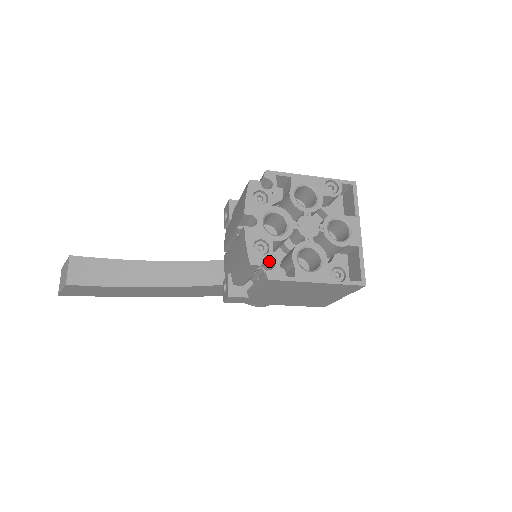
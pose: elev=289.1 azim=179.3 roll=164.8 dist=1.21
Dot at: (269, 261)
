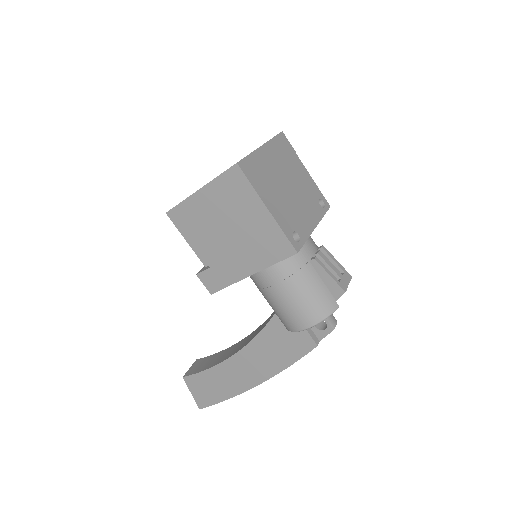
Dot at: occluded
